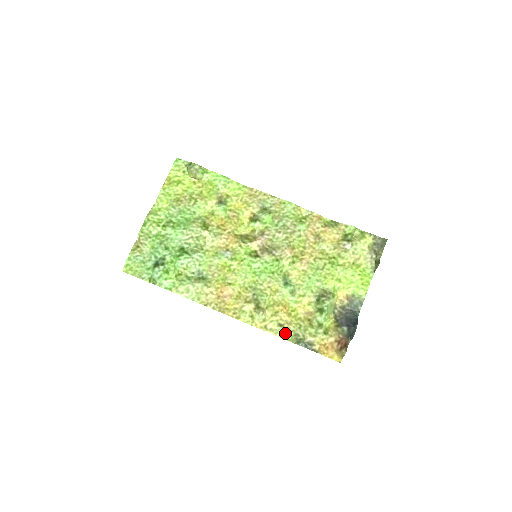
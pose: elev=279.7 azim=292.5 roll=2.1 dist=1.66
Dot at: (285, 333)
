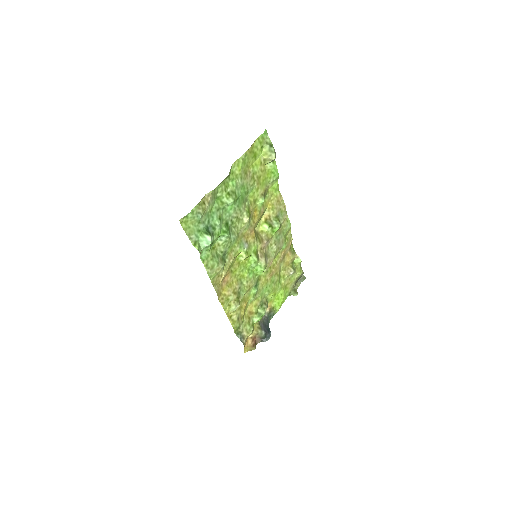
Dot at: (237, 325)
